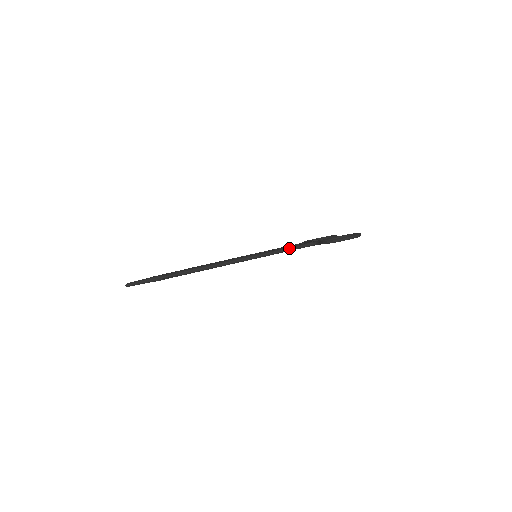
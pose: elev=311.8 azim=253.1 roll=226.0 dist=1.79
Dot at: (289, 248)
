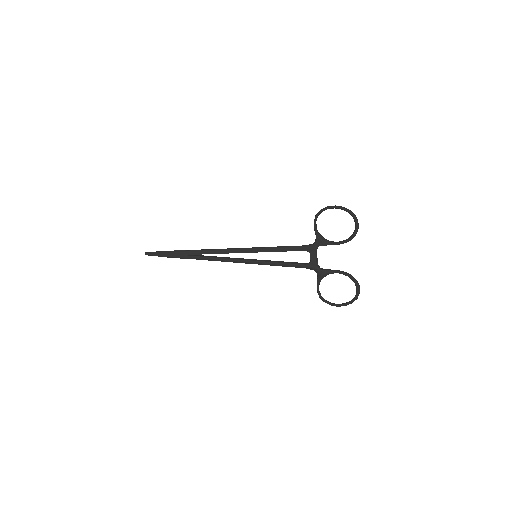
Dot at: (287, 246)
